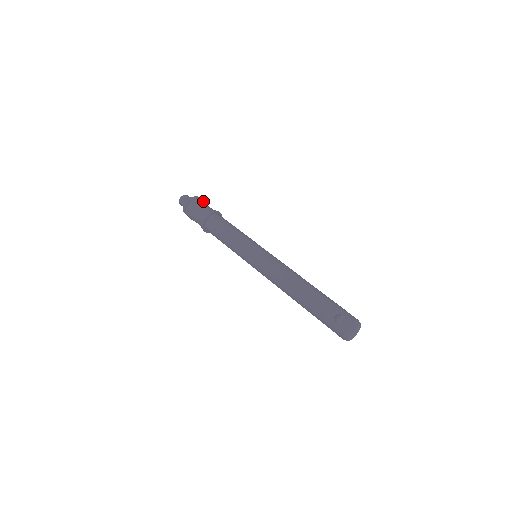
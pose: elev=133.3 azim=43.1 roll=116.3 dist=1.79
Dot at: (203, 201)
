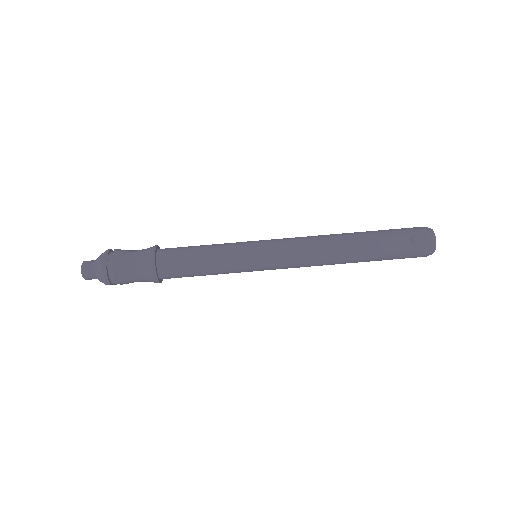
Dot at: (120, 250)
